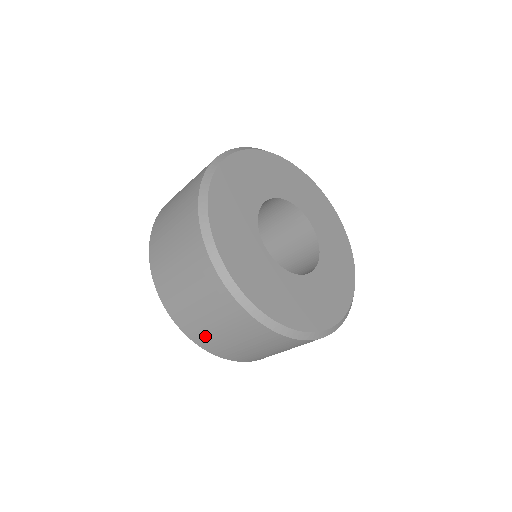
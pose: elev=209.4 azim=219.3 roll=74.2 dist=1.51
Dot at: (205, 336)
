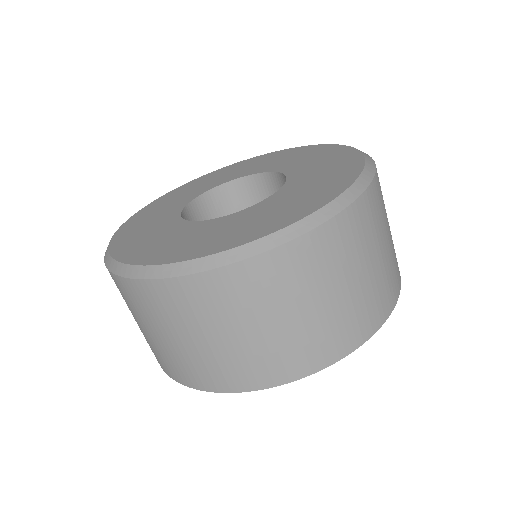
Dot at: (350, 323)
